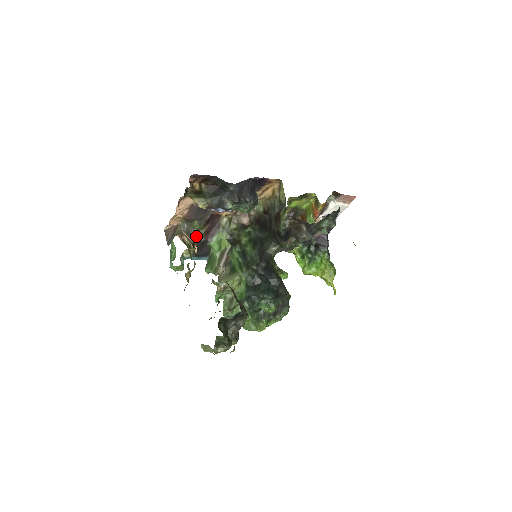
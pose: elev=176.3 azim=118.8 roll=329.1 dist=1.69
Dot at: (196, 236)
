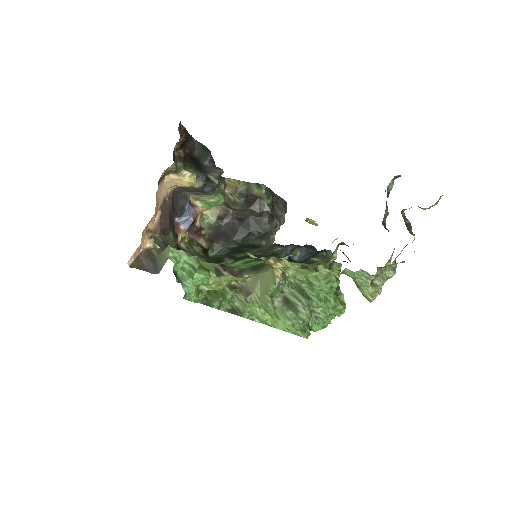
Dot at: occluded
